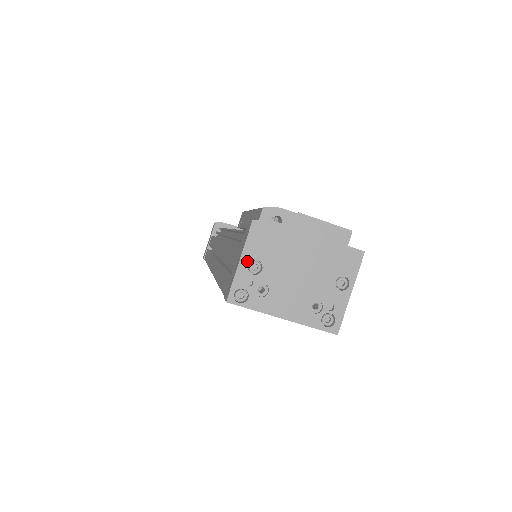
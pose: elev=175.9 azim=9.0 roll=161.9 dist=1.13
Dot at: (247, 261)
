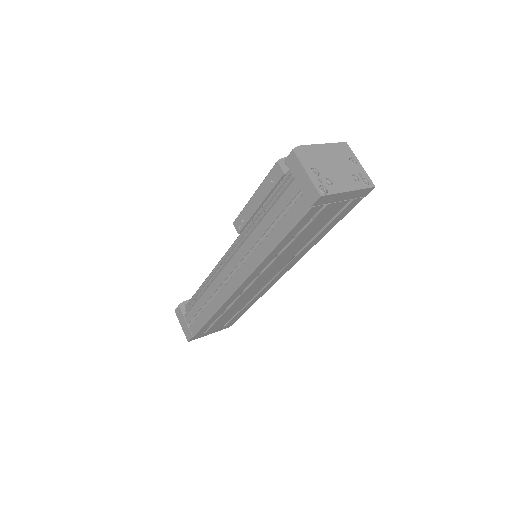
Dot at: (309, 170)
